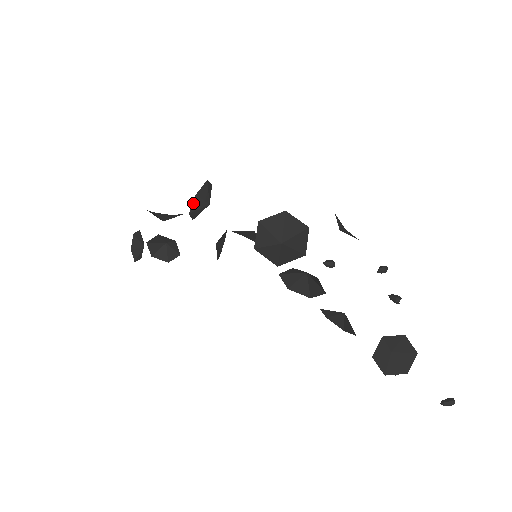
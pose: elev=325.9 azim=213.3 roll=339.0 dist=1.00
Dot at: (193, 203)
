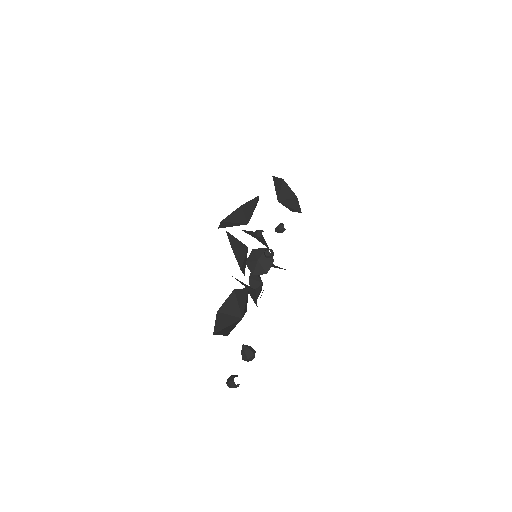
Dot at: occluded
